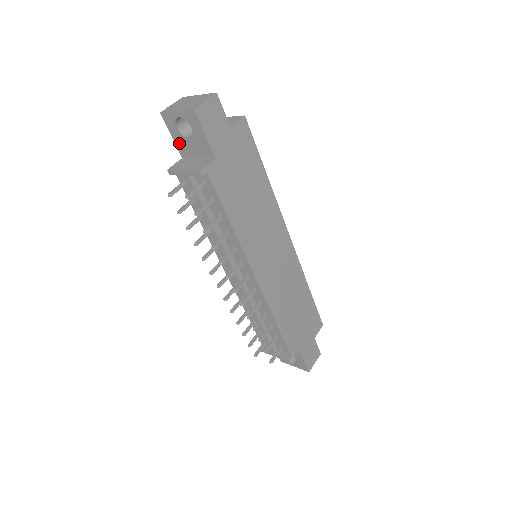
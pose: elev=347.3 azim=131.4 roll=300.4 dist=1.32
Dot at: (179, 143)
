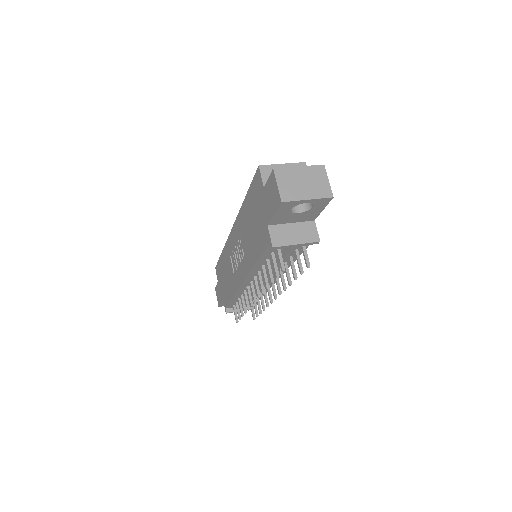
Dot at: (279, 217)
